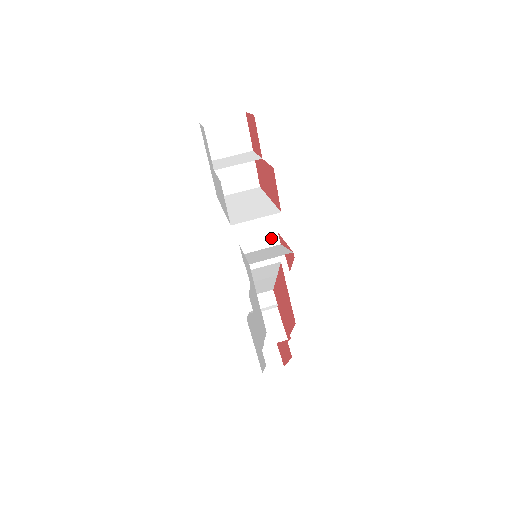
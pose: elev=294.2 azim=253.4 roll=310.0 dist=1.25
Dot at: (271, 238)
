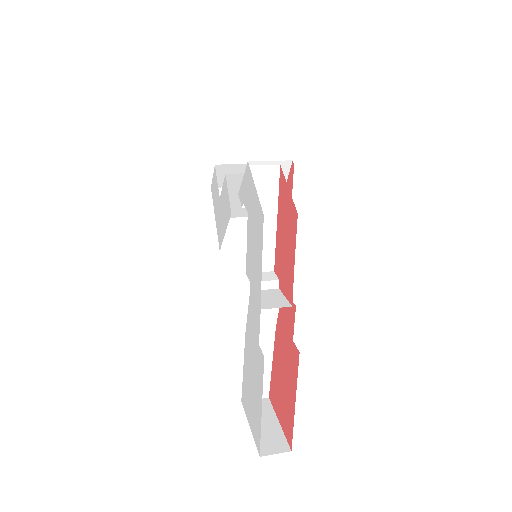
Dot at: occluded
